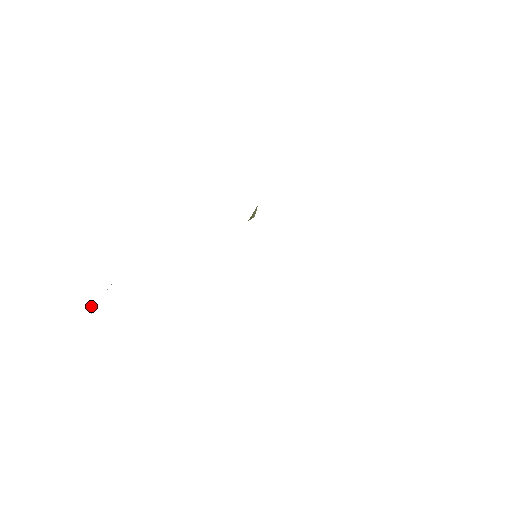
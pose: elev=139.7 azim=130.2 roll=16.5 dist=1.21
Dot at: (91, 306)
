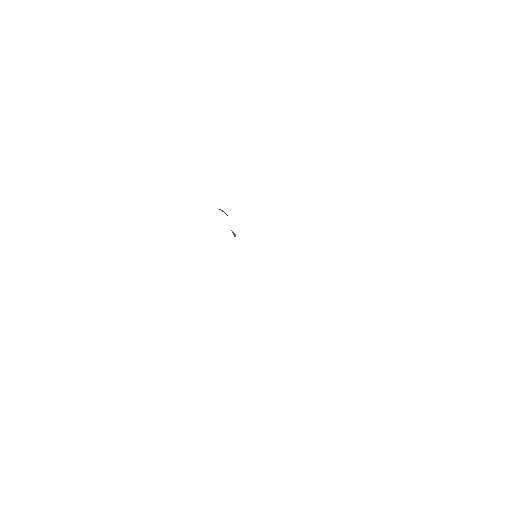
Dot at: occluded
